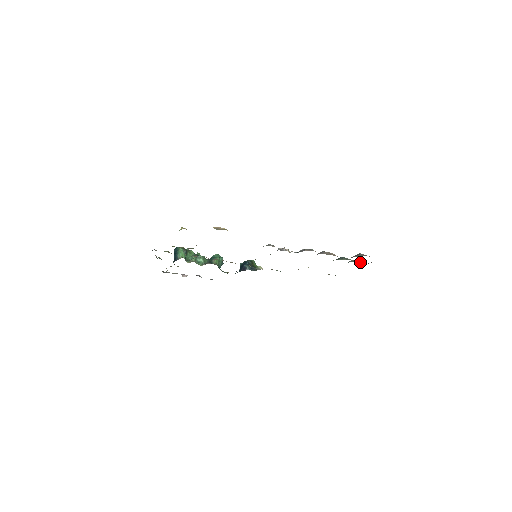
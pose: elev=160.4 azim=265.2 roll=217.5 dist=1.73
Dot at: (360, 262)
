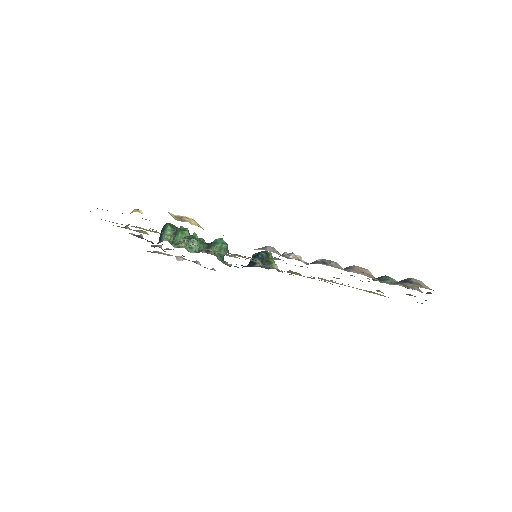
Dot at: (413, 288)
